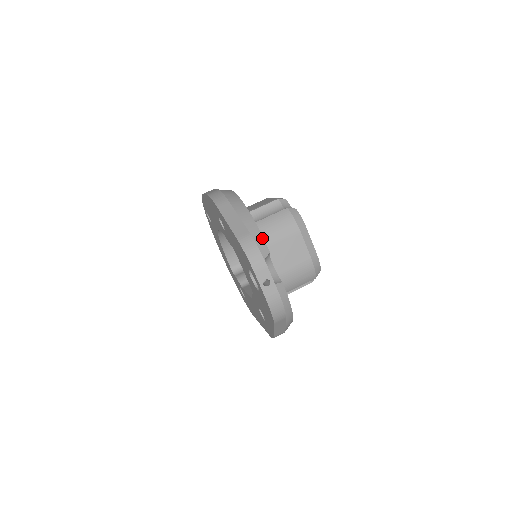
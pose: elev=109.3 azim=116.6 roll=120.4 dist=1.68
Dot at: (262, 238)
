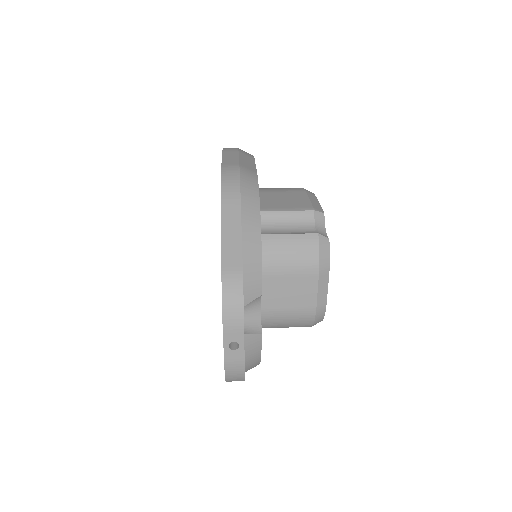
Dot at: (260, 273)
